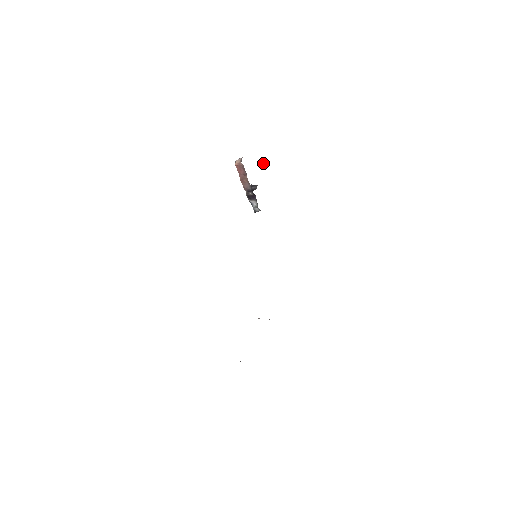
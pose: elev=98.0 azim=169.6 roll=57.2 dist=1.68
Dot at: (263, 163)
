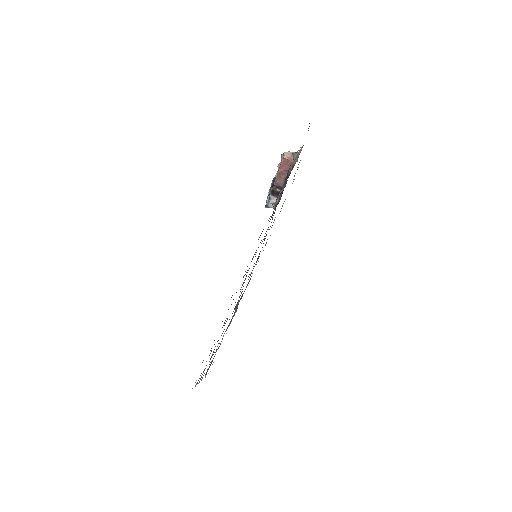
Dot at: occluded
